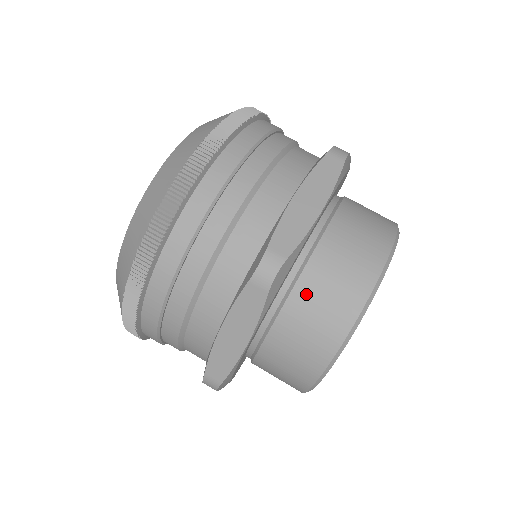
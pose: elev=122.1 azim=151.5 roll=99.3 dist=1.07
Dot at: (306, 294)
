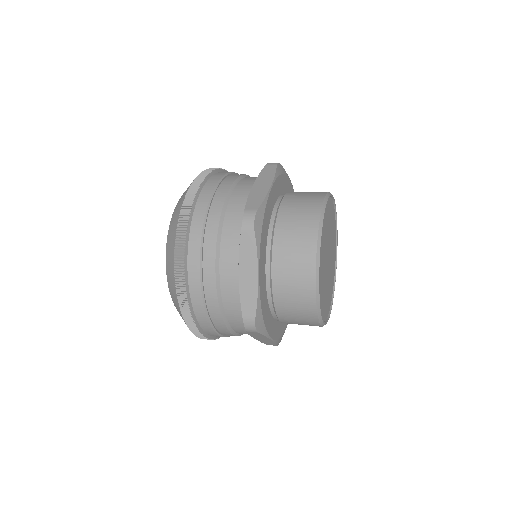
Dot at: (282, 235)
